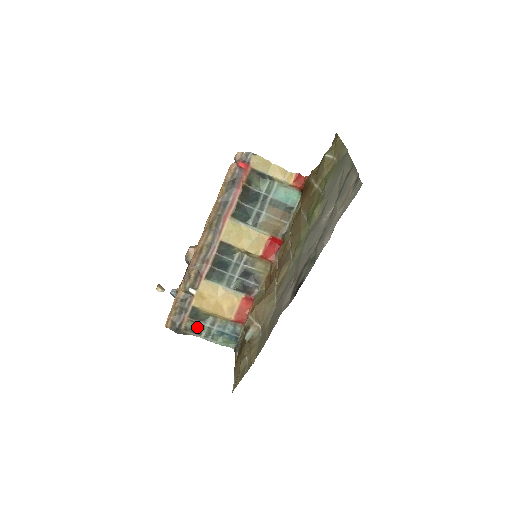
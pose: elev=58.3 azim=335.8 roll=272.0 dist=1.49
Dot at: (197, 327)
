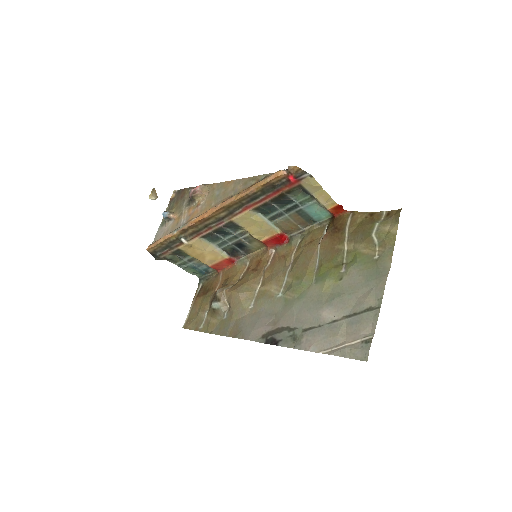
Dot at: (175, 258)
